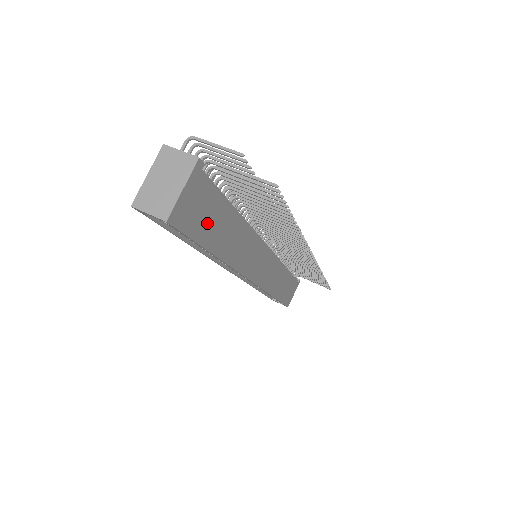
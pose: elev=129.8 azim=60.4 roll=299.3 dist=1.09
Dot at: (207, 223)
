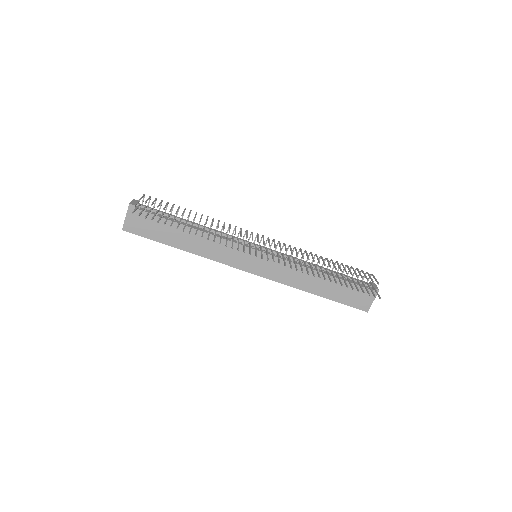
Dot at: (157, 231)
